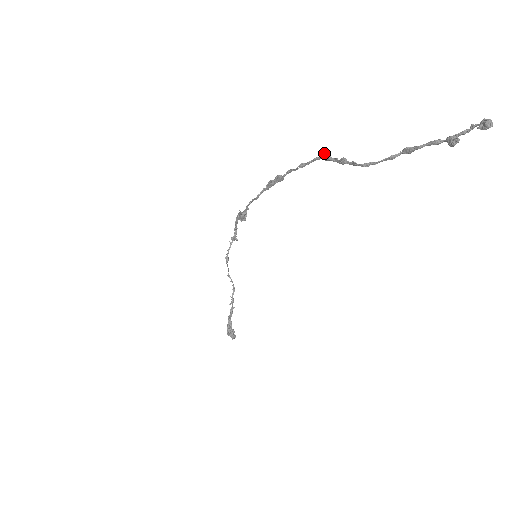
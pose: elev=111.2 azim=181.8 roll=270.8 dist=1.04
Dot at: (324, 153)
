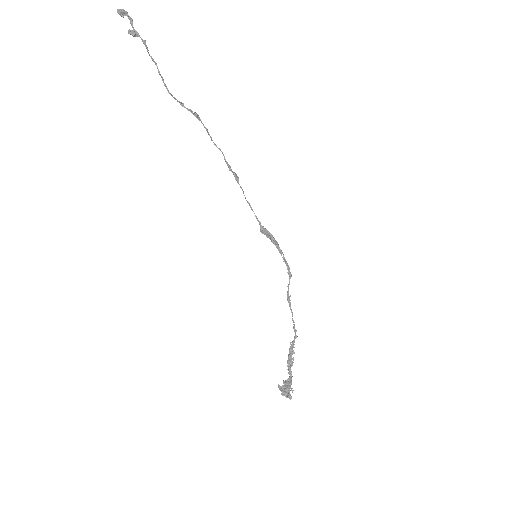
Dot at: (198, 116)
